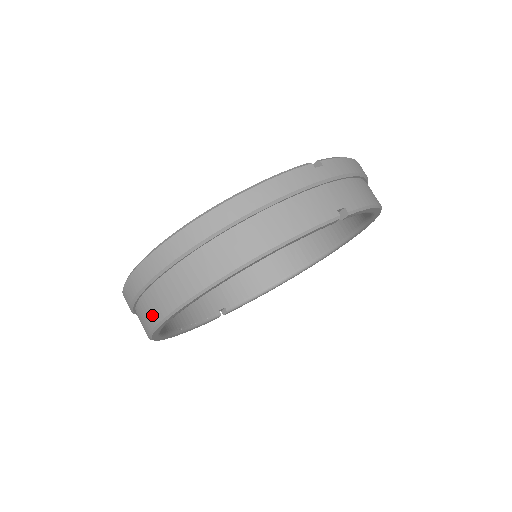
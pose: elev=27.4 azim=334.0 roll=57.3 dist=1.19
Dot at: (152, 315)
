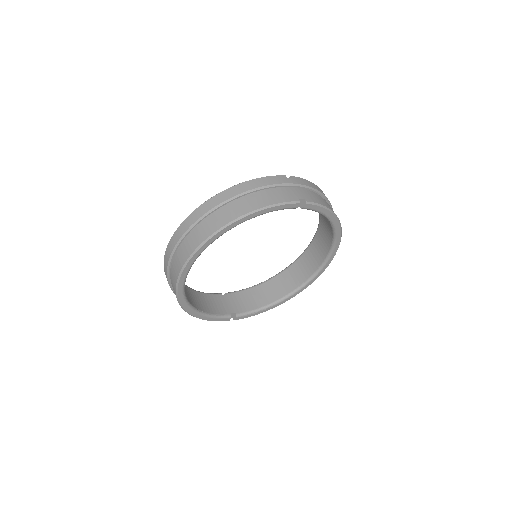
Dot at: (180, 263)
